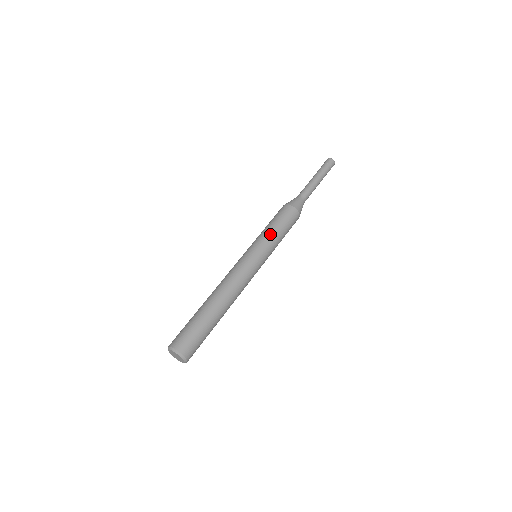
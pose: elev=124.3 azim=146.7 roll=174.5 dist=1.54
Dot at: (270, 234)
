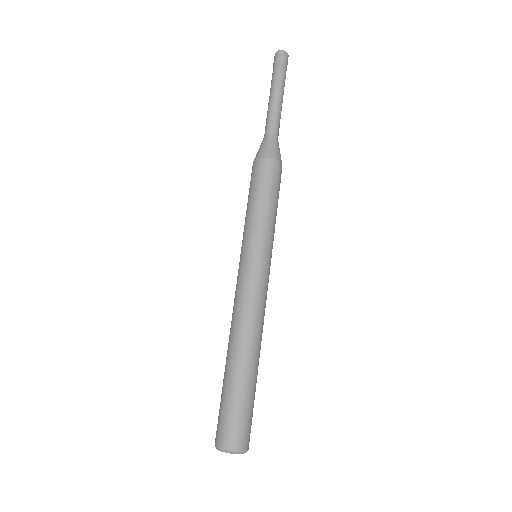
Dot at: (249, 218)
